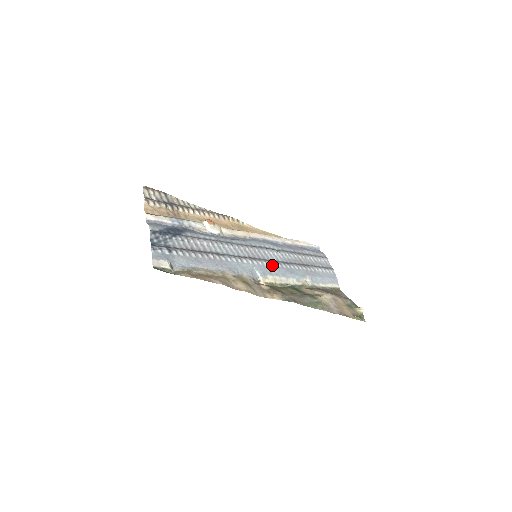
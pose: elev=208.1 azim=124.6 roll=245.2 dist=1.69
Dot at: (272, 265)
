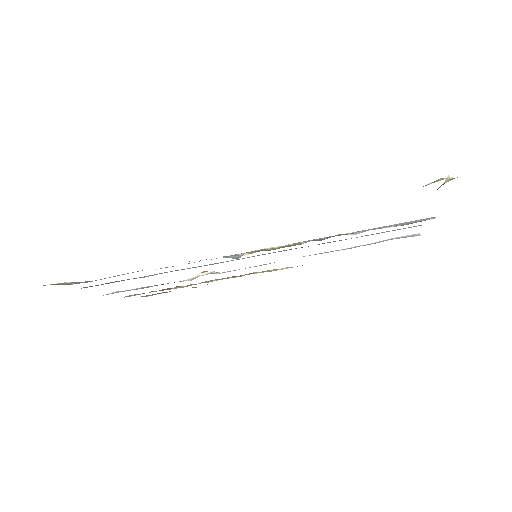
Dot at: occluded
